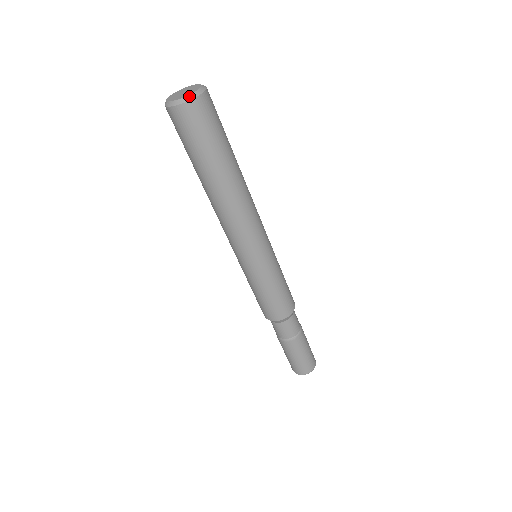
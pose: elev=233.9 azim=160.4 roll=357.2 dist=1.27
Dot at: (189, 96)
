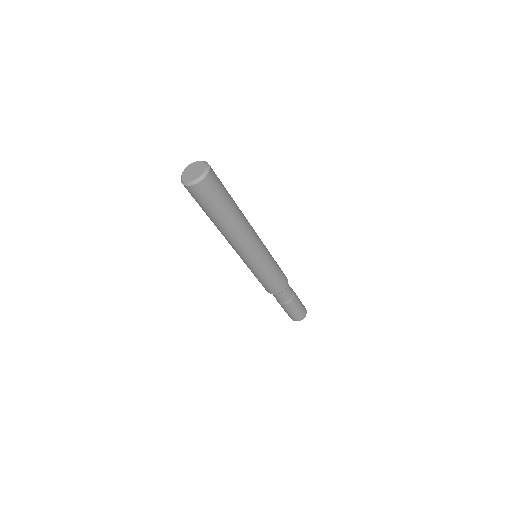
Dot at: (186, 182)
